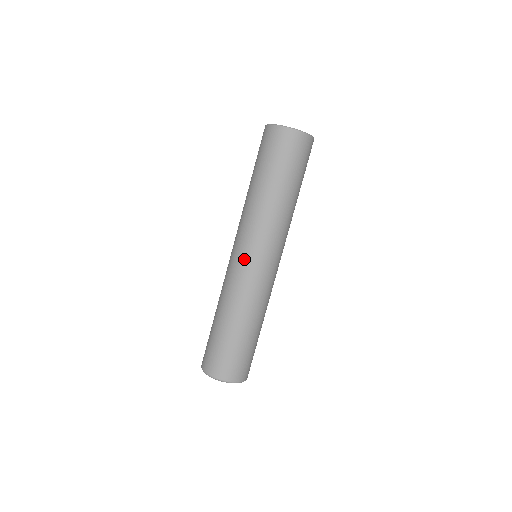
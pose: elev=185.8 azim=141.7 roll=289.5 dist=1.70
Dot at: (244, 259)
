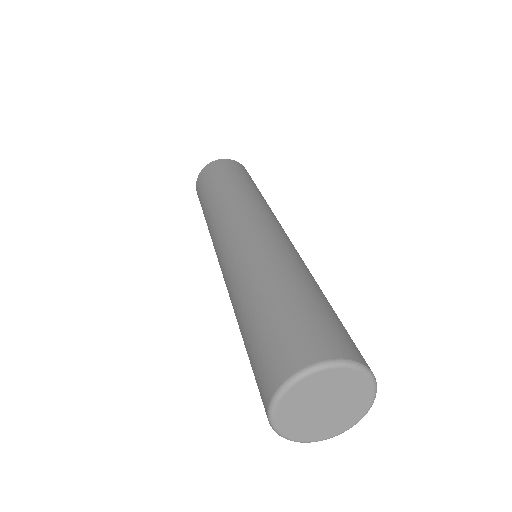
Dot at: (253, 225)
